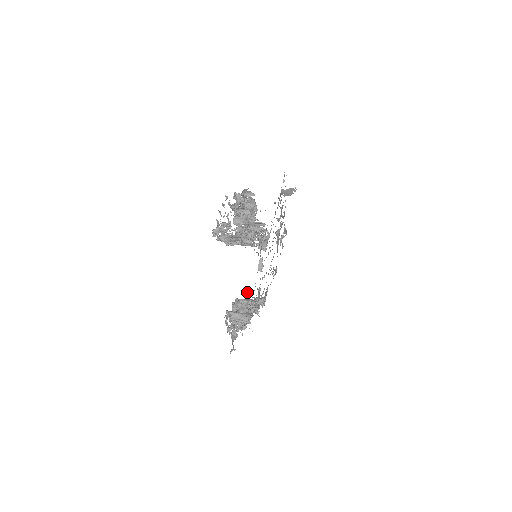
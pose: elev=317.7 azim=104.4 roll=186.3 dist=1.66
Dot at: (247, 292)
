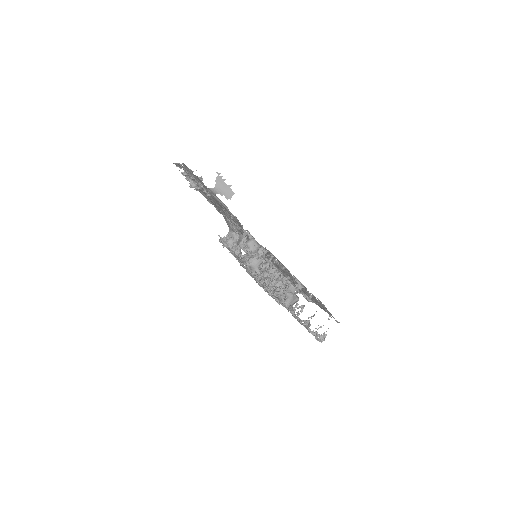
Dot at: (304, 297)
